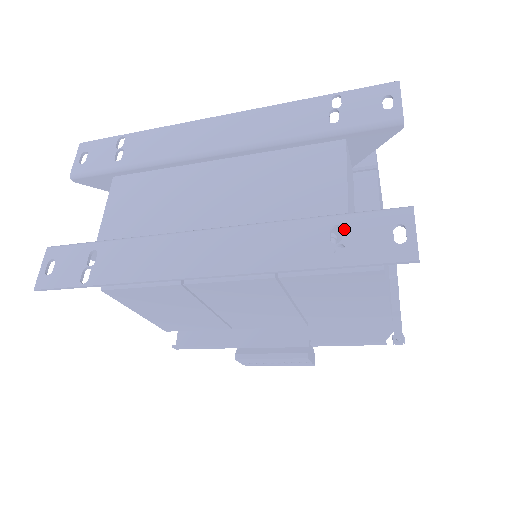
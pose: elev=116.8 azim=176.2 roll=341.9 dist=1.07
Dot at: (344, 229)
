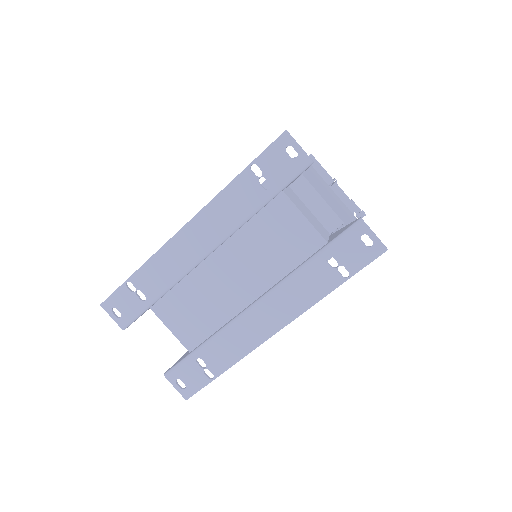
Dot at: (334, 257)
